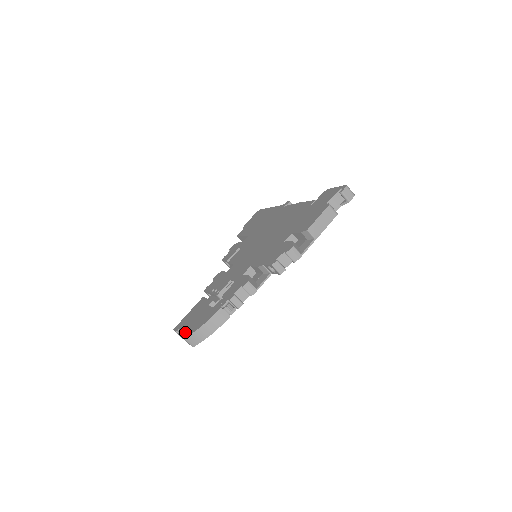
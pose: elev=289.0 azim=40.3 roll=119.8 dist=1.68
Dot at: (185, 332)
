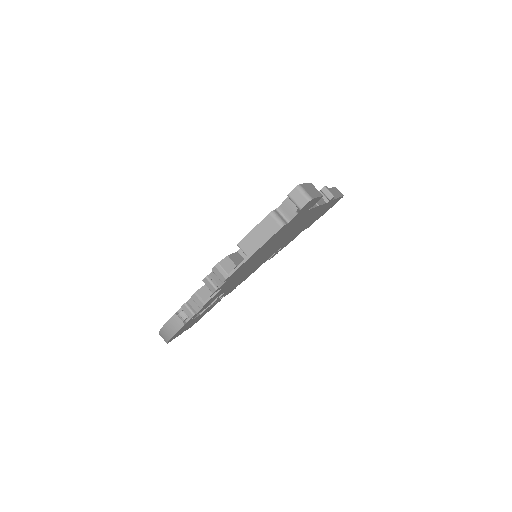
Dot at: occluded
